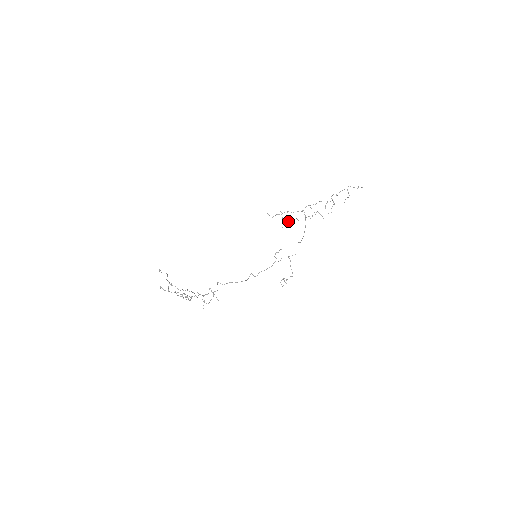
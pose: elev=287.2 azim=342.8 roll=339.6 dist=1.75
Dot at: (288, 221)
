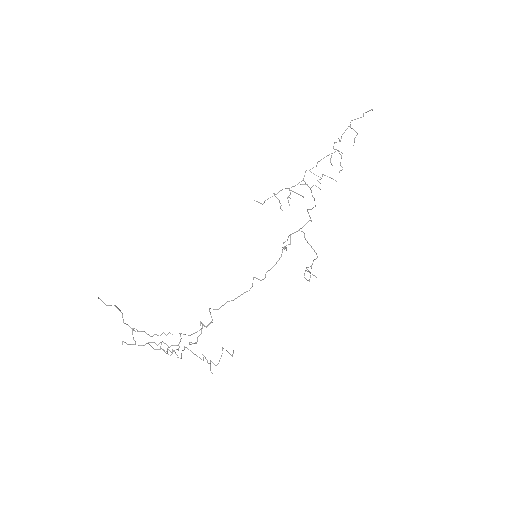
Dot at: occluded
